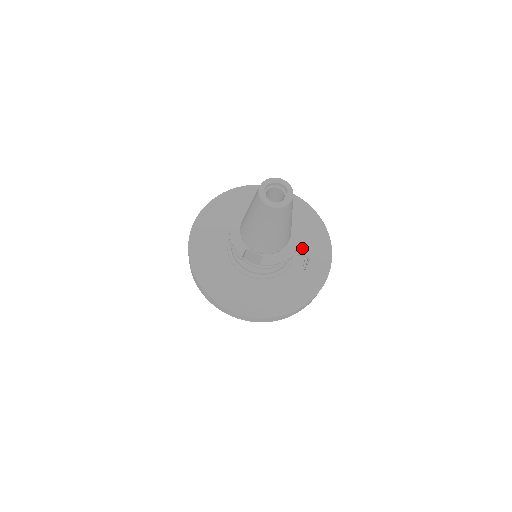
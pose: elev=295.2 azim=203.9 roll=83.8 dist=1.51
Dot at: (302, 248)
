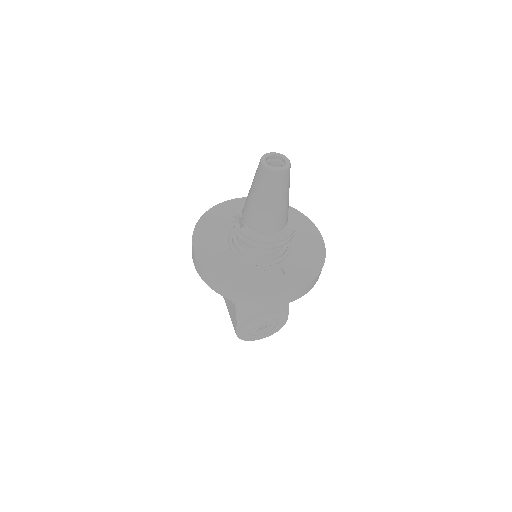
Dot at: (287, 265)
